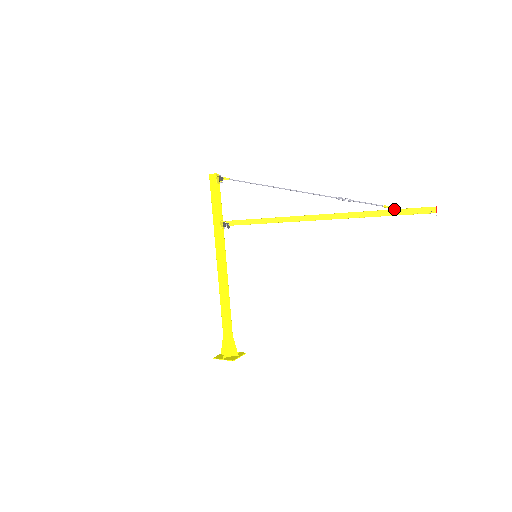
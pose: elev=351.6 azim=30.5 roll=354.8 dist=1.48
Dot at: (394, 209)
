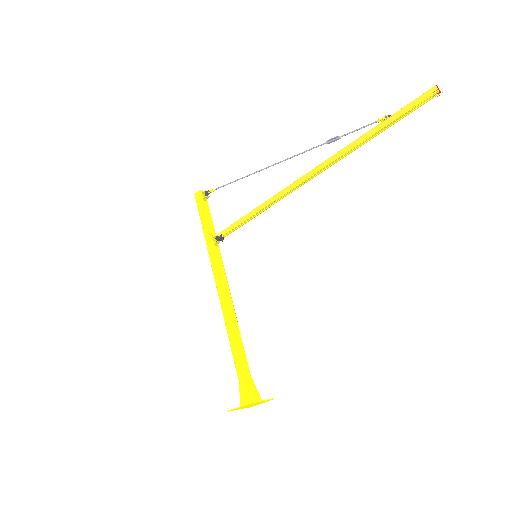
Dot at: (389, 116)
